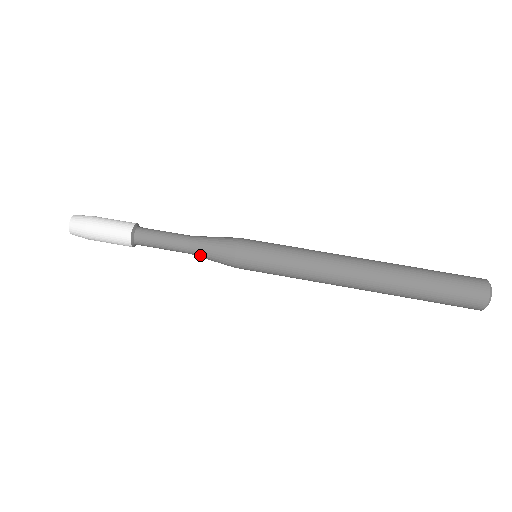
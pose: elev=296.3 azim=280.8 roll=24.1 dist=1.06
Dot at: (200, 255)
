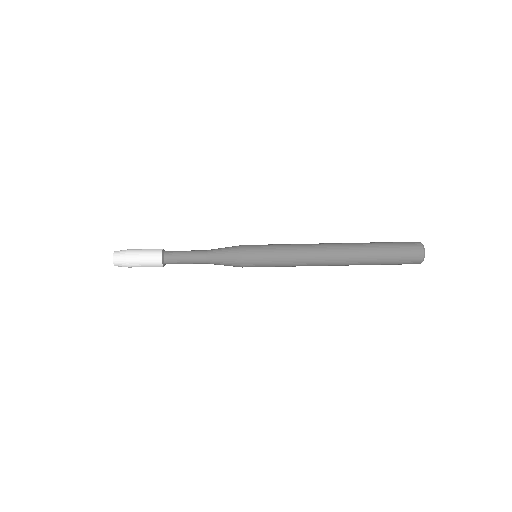
Dot at: (216, 264)
